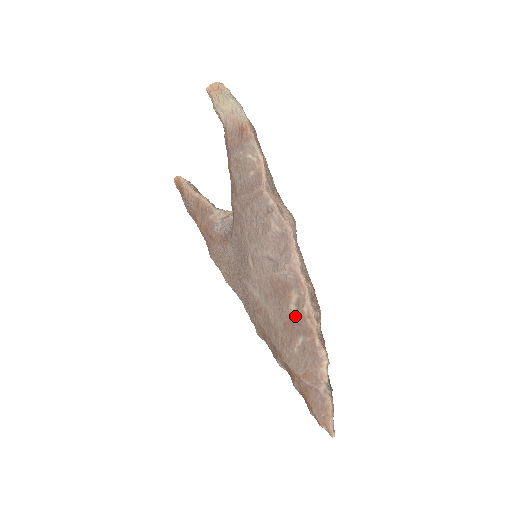
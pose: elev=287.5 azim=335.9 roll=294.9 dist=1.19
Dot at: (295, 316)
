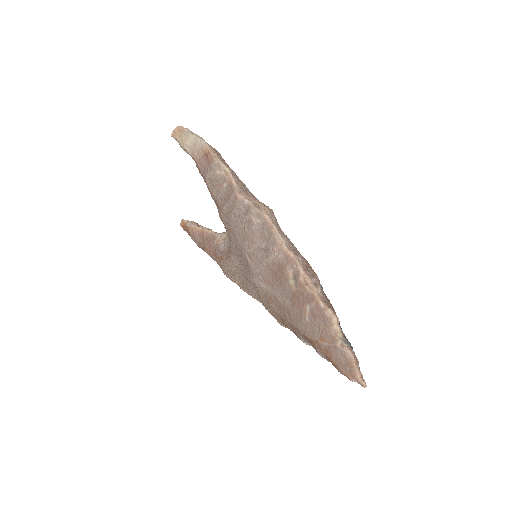
Dot at: (296, 289)
